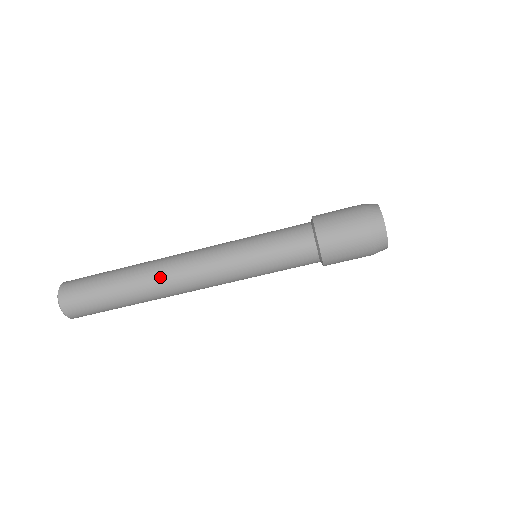
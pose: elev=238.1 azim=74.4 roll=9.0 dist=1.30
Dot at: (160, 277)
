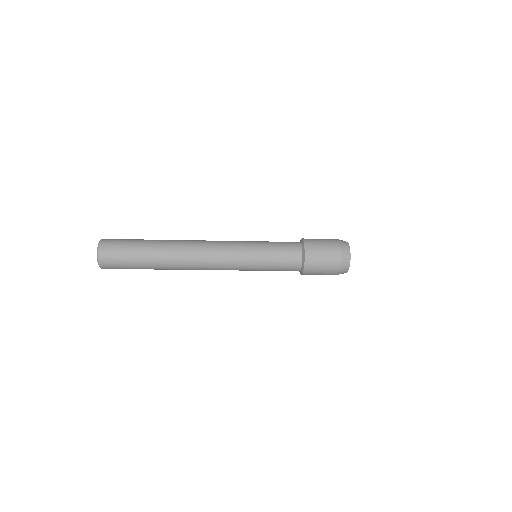
Dot at: occluded
